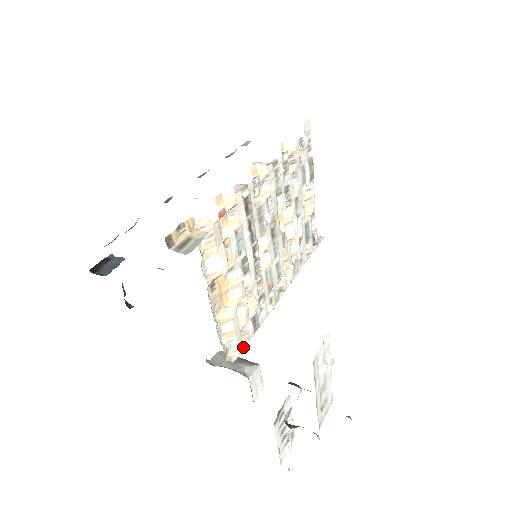
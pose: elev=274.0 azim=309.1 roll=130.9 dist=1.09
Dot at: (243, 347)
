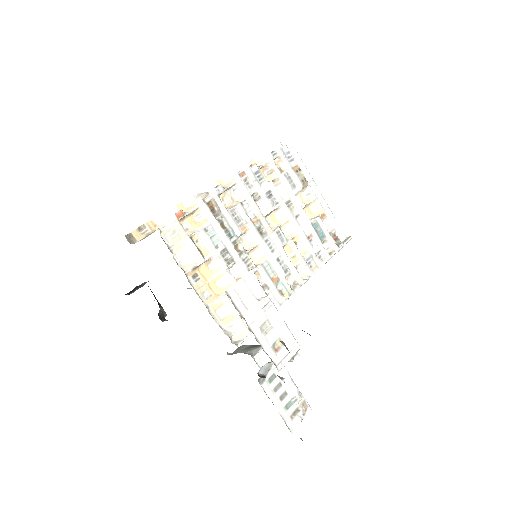
Dot at: (250, 332)
